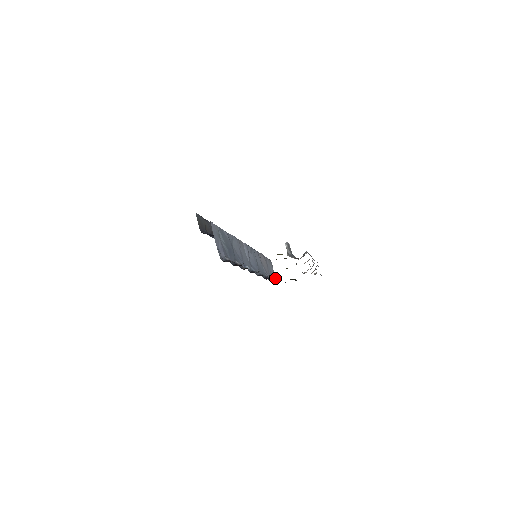
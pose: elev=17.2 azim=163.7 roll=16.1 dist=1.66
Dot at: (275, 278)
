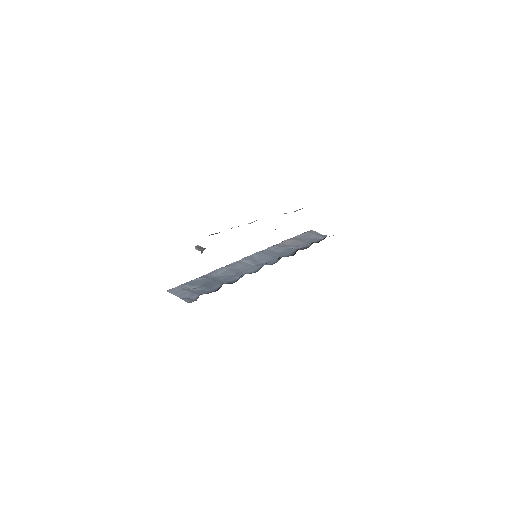
Dot at: (324, 237)
